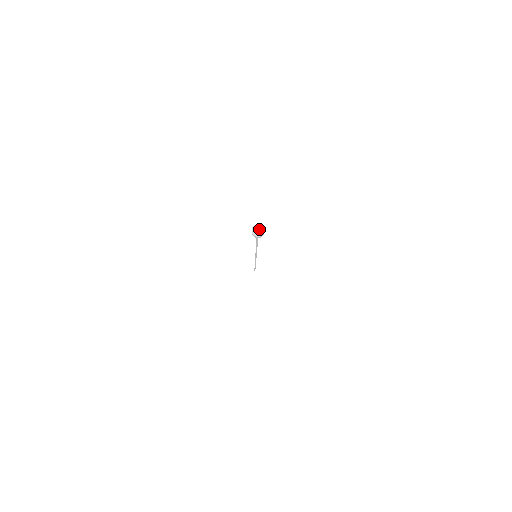
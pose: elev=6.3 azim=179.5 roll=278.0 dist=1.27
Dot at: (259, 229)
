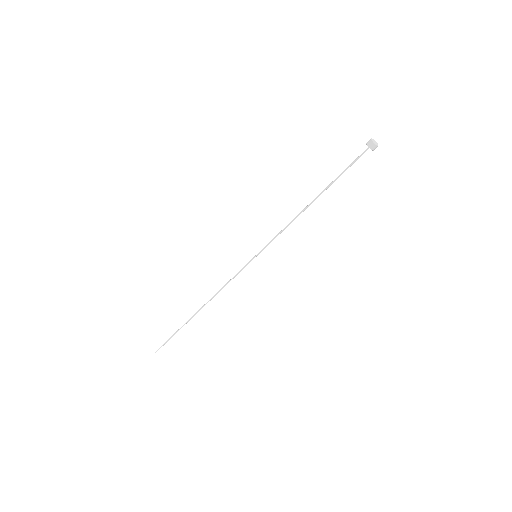
Dot at: (375, 141)
